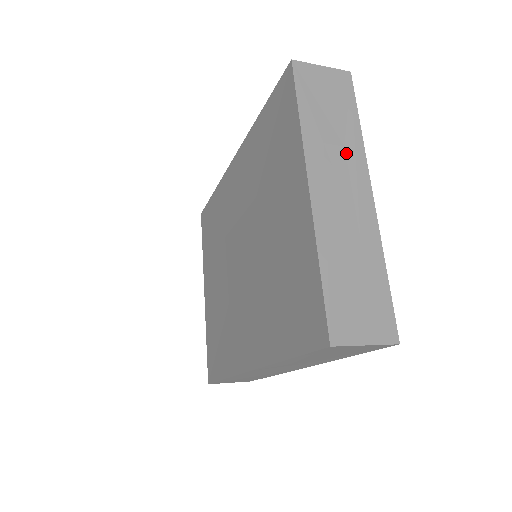
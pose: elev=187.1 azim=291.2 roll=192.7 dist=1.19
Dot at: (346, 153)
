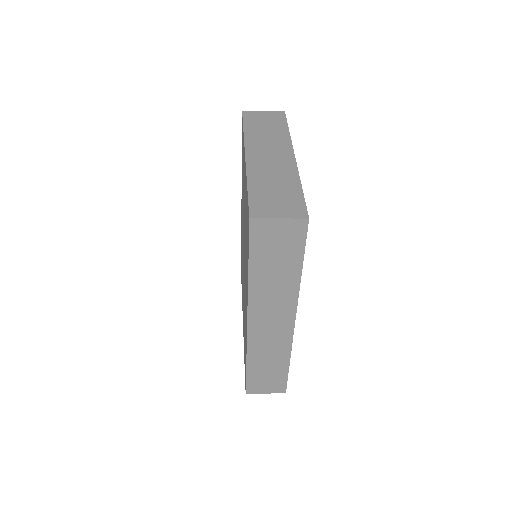
Dot at: (276, 141)
